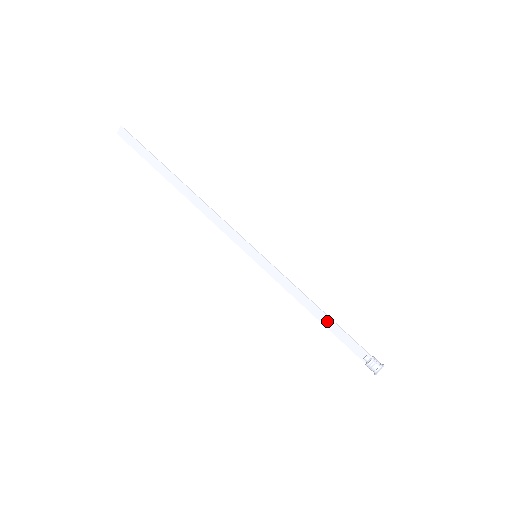
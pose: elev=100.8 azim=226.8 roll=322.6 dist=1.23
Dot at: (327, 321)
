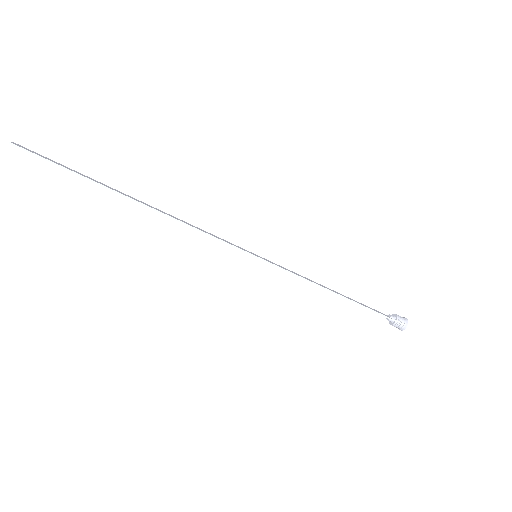
Dot at: (347, 299)
